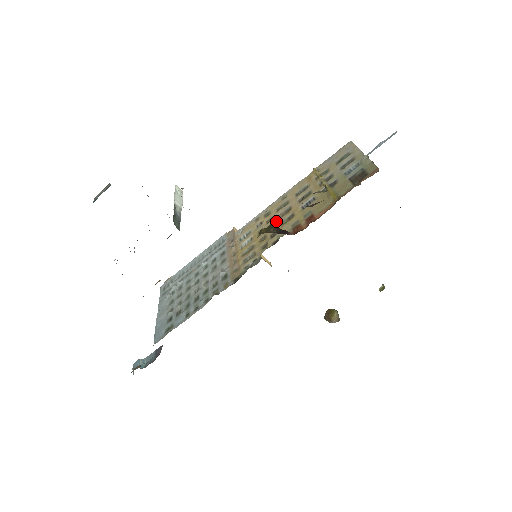
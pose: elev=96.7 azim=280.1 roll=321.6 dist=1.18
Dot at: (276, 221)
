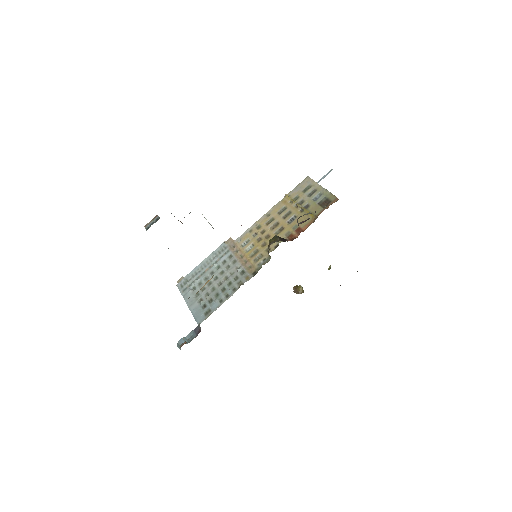
Dot at: (270, 232)
